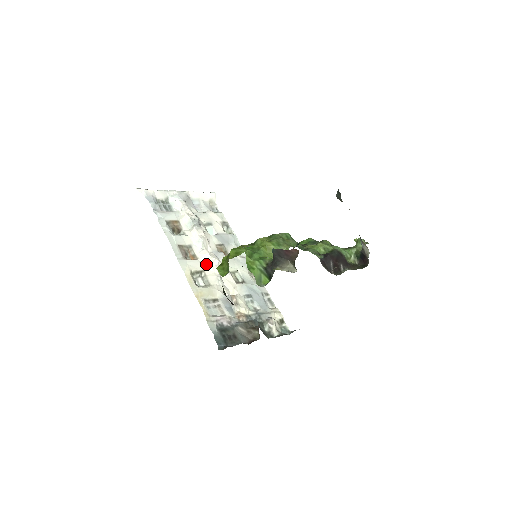
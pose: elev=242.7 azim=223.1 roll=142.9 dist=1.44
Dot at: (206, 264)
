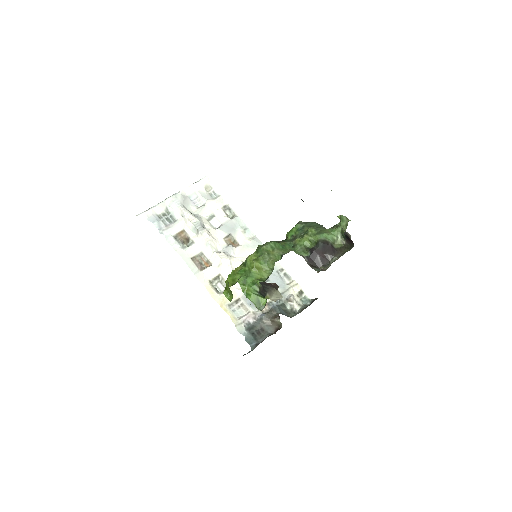
Dot at: (220, 267)
